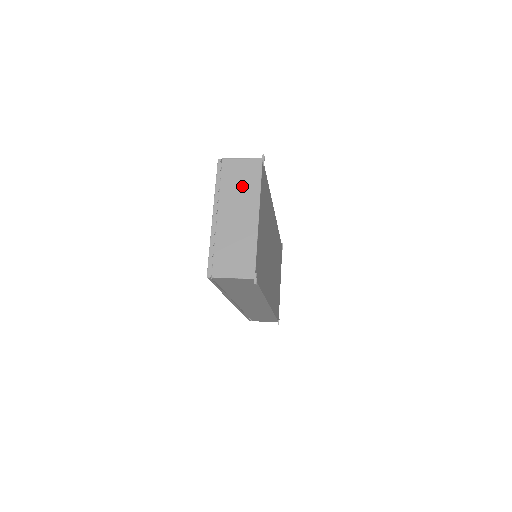
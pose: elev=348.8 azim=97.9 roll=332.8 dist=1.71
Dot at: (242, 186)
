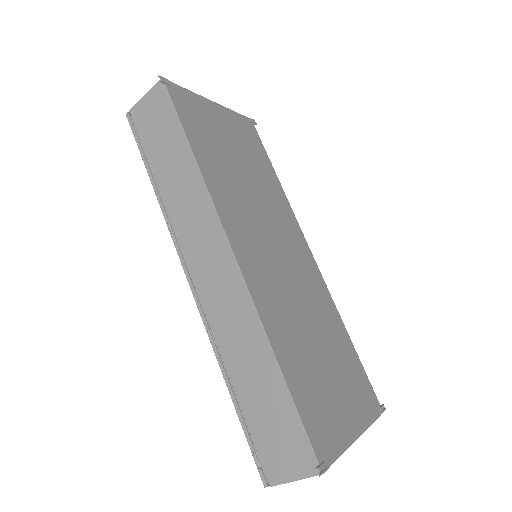
Dot at: occluded
